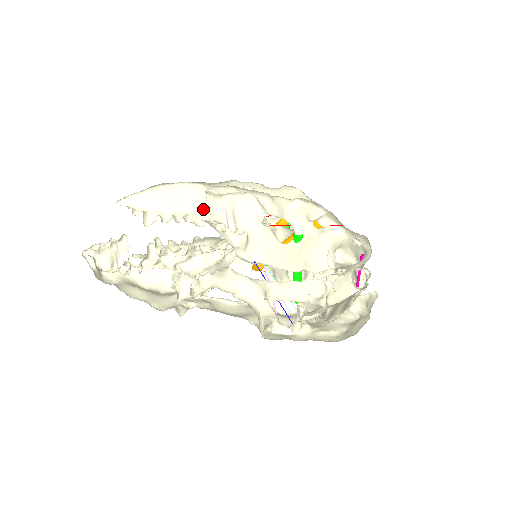
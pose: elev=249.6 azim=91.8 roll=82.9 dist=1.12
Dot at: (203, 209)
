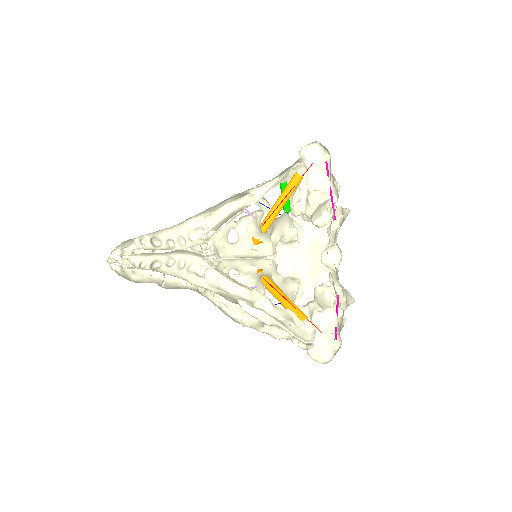
Dot at: (202, 257)
